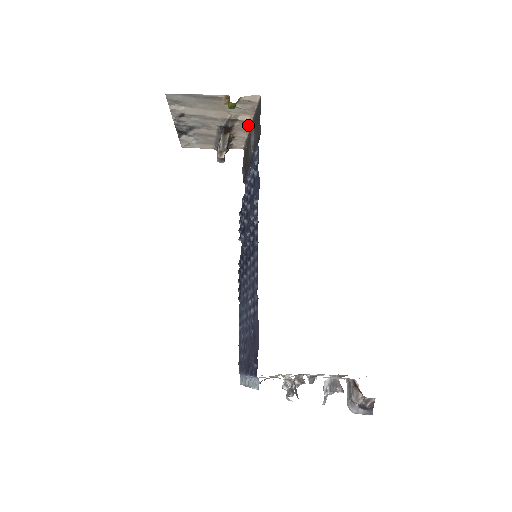
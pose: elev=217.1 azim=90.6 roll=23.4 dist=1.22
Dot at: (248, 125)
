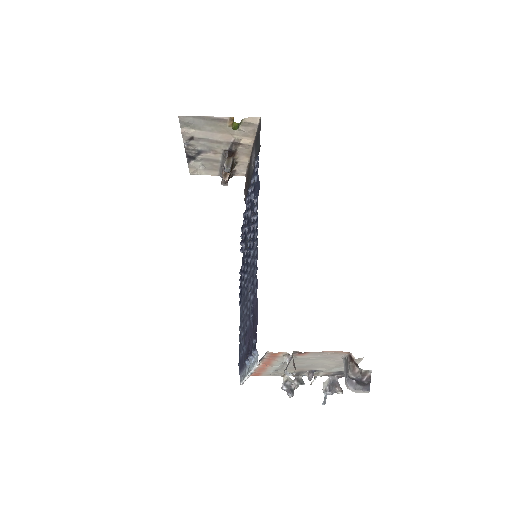
Dot at: (250, 149)
